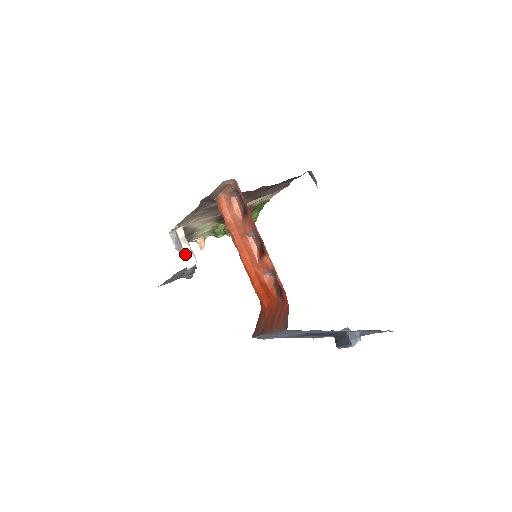
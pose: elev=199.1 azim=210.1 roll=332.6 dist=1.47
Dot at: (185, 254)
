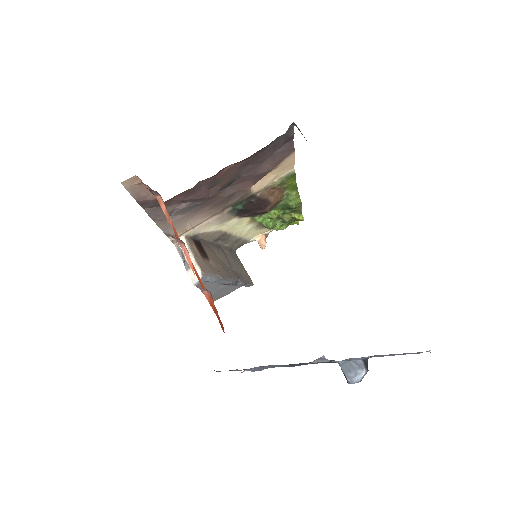
Dot at: (189, 268)
